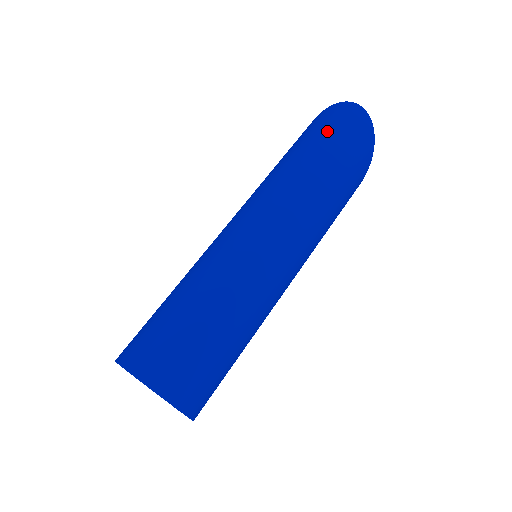
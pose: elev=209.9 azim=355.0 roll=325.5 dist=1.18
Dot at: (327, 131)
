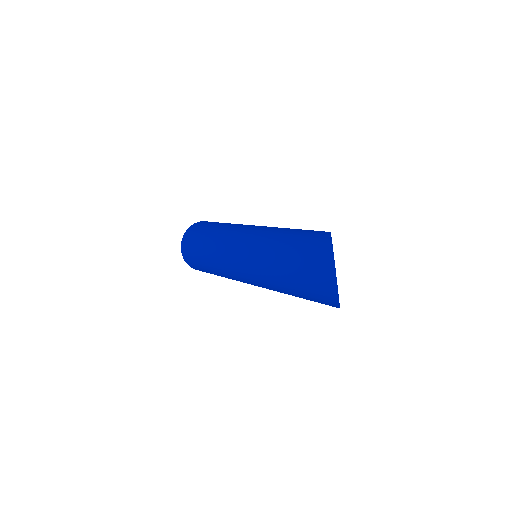
Dot at: (303, 275)
